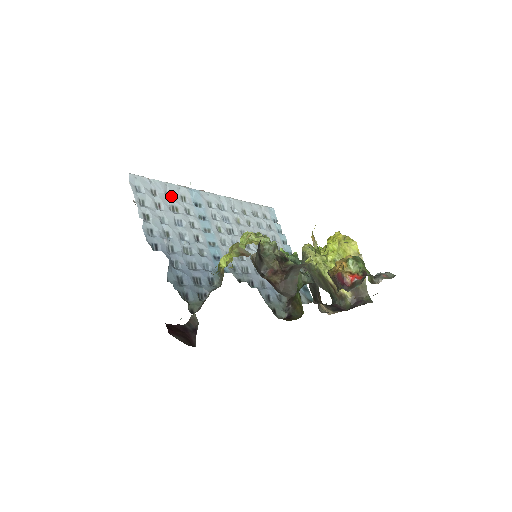
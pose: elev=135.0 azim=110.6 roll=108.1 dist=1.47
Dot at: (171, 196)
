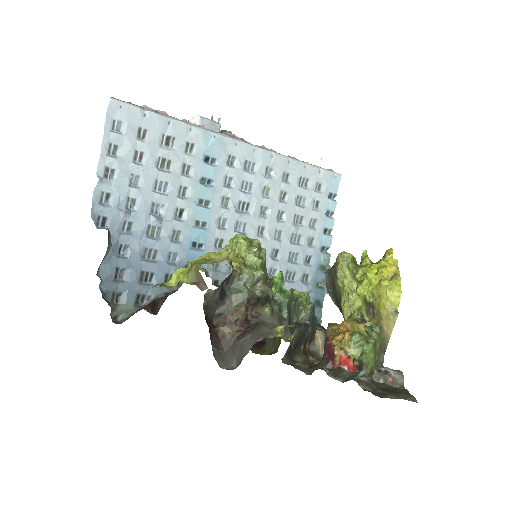
Dot at: (170, 141)
